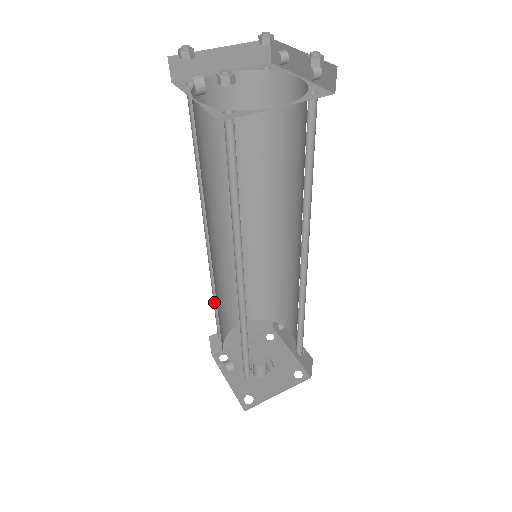
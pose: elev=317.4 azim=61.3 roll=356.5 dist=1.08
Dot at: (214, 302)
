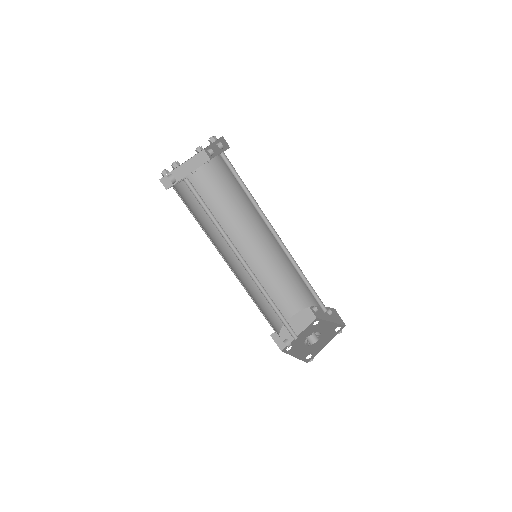
Dot at: (257, 306)
